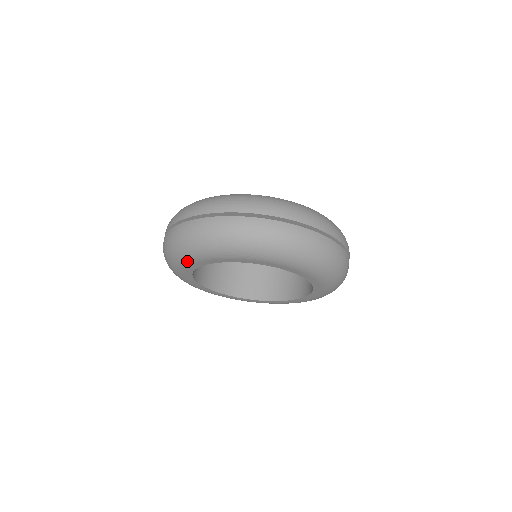
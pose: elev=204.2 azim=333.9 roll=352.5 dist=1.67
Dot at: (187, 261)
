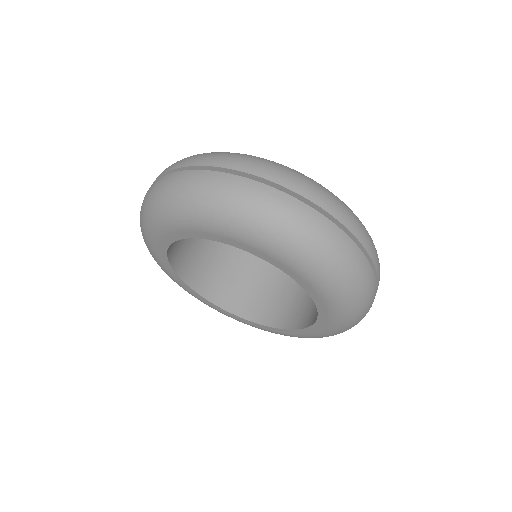
Dot at: (185, 223)
